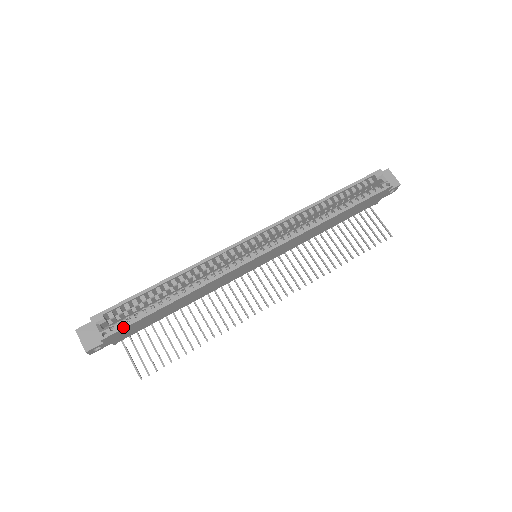
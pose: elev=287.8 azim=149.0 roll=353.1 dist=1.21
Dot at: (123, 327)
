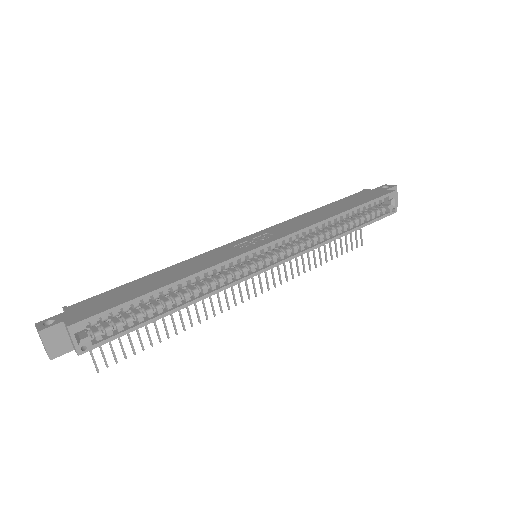
Dot at: (108, 341)
